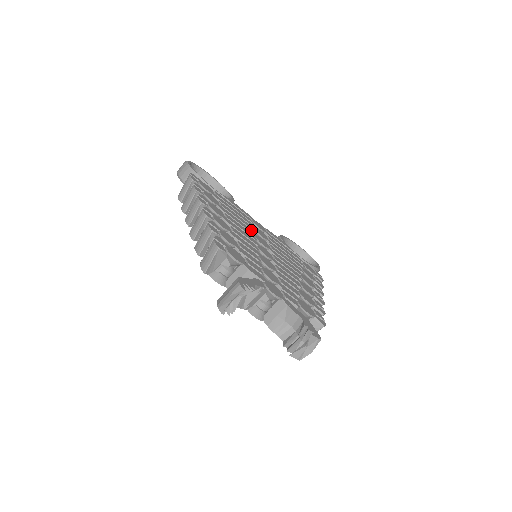
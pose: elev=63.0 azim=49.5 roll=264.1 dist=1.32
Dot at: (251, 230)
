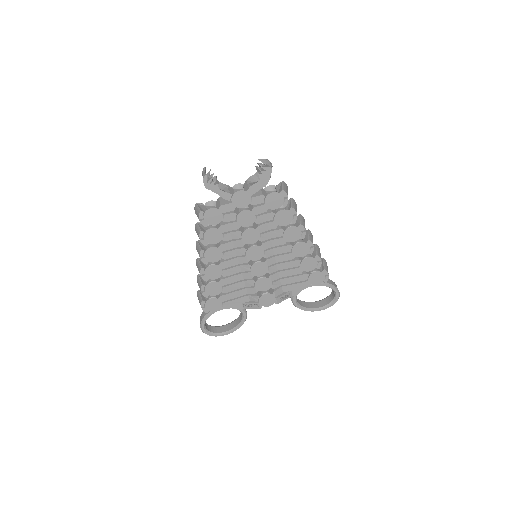
Dot at: occluded
